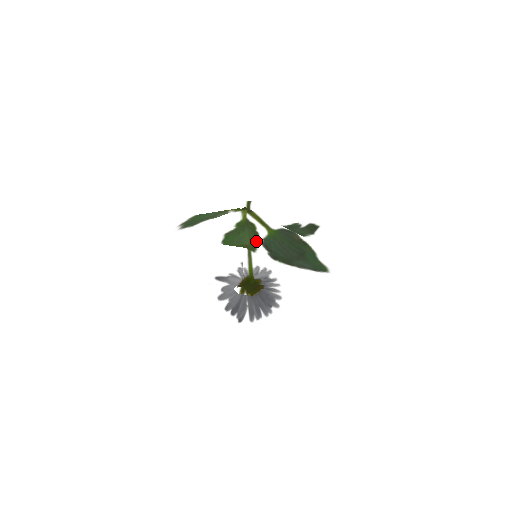
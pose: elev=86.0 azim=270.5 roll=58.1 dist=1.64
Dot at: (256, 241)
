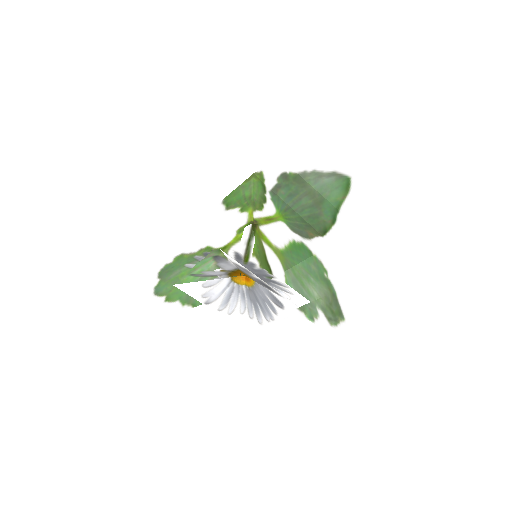
Dot at: (263, 190)
